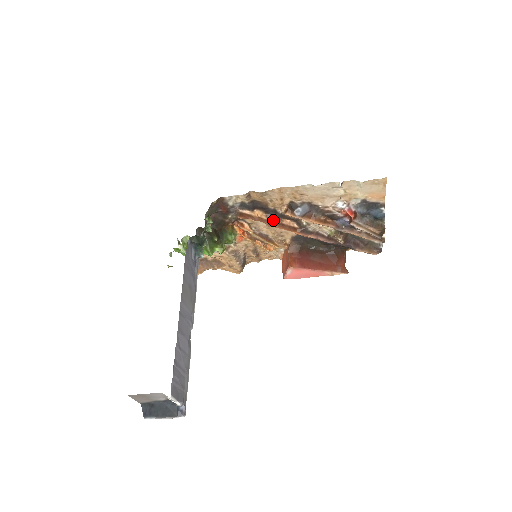
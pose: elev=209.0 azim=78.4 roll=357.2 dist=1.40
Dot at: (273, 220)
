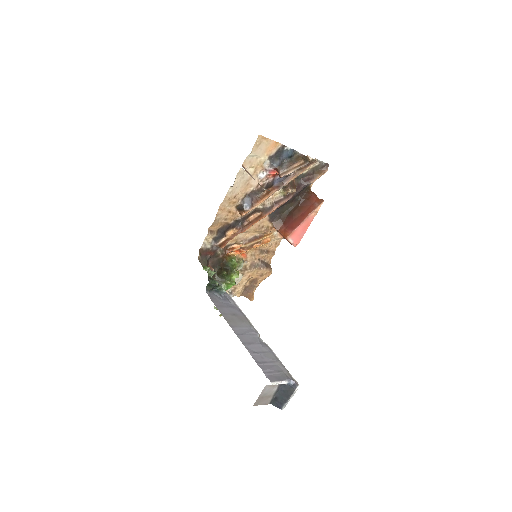
Dot at: (242, 227)
